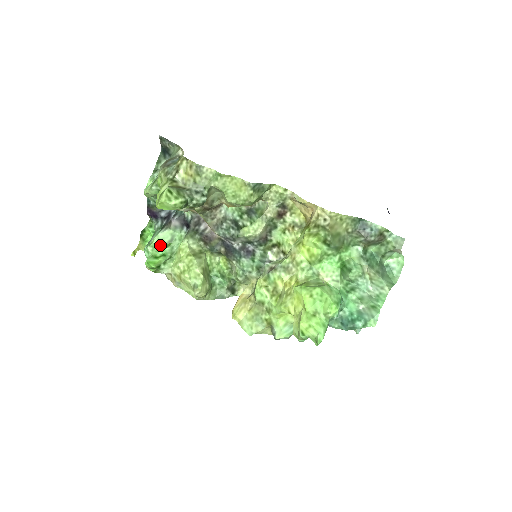
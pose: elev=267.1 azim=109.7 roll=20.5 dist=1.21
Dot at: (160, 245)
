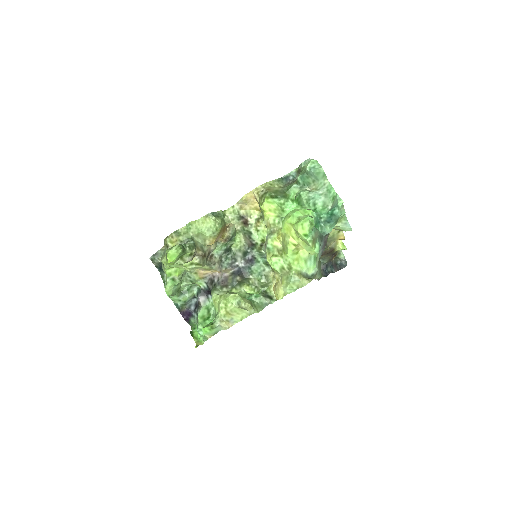
Dot at: (204, 319)
